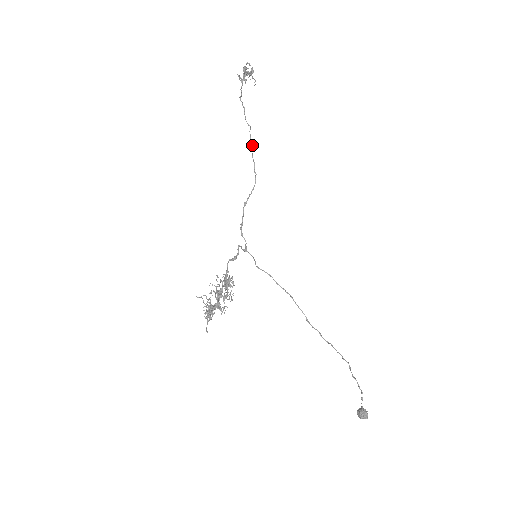
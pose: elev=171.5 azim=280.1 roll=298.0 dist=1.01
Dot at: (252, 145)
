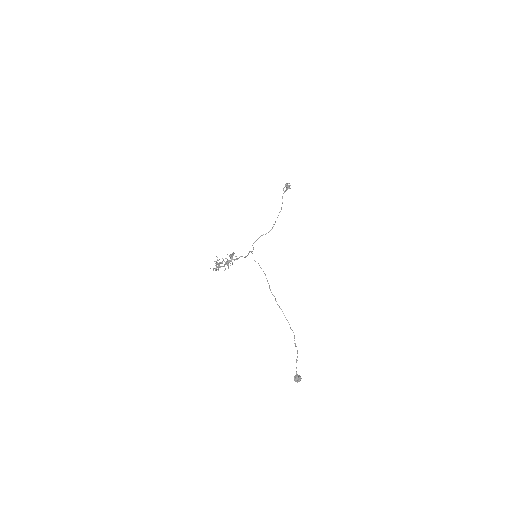
Dot at: occluded
